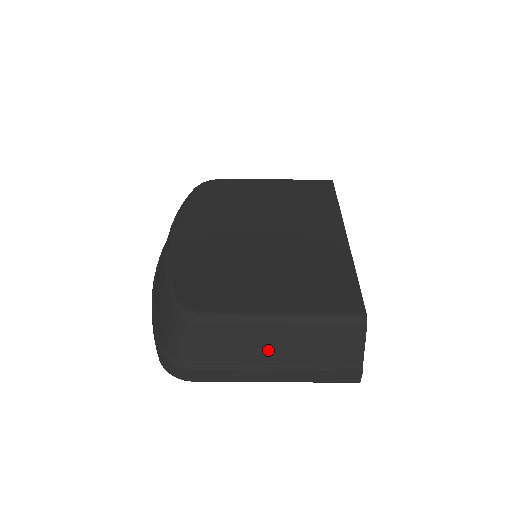
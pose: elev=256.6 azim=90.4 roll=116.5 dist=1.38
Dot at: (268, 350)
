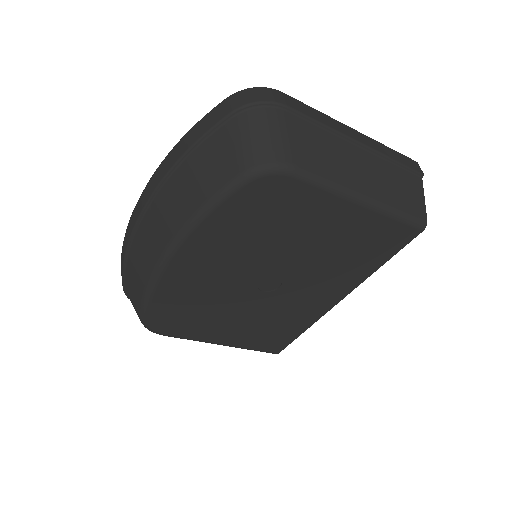
Dot at: occluded
